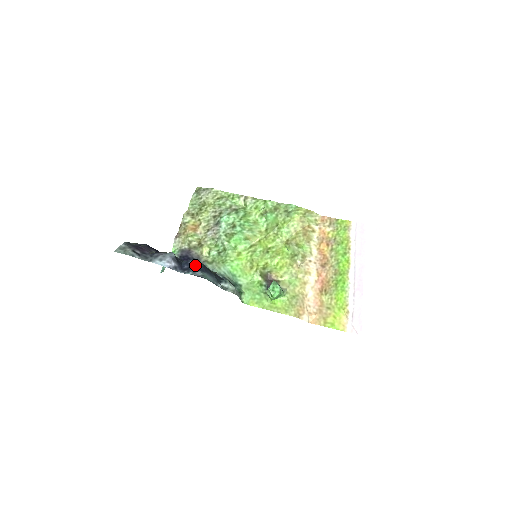
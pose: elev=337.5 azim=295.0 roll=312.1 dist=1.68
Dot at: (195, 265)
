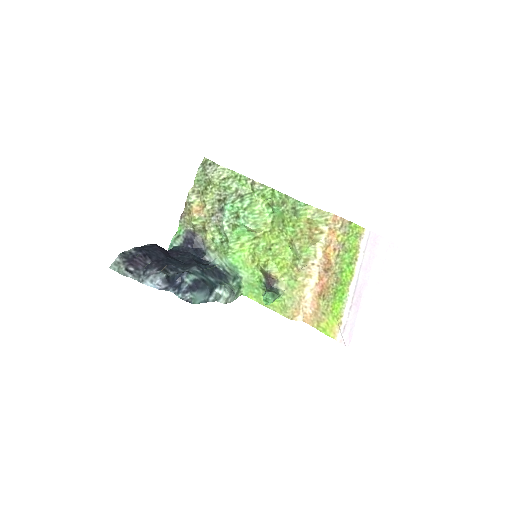
Dot at: (186, 282)
